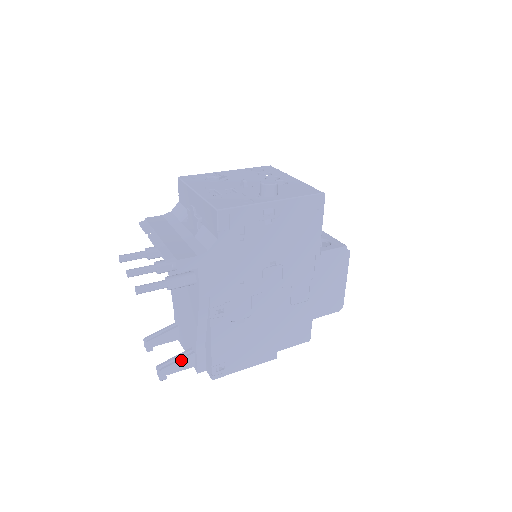
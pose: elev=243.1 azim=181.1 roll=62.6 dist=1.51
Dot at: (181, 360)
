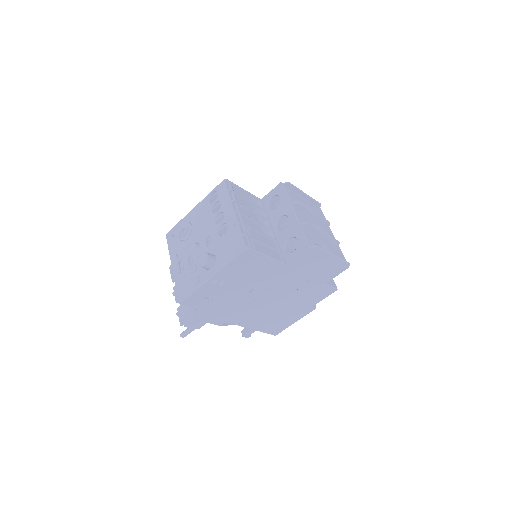
Dot at: occluded
